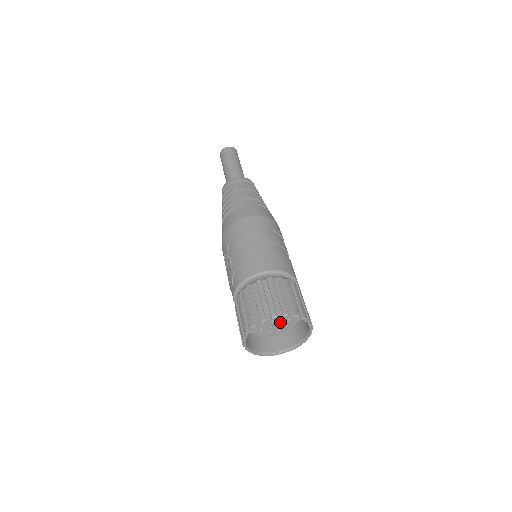
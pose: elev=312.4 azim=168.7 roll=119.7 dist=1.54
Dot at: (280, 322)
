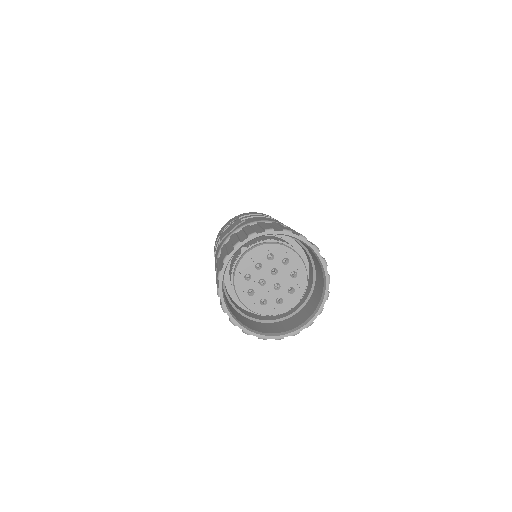
Dot at: (276, 288)
